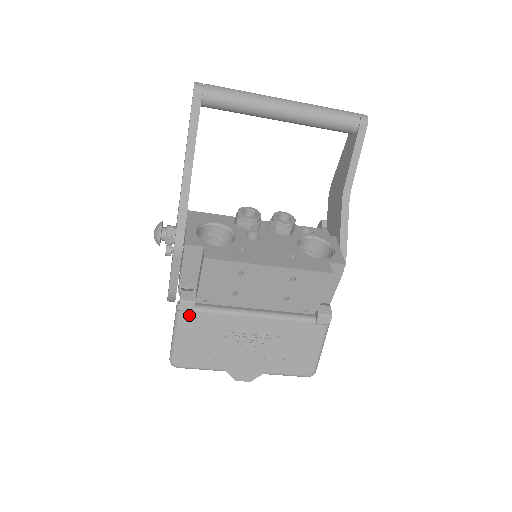
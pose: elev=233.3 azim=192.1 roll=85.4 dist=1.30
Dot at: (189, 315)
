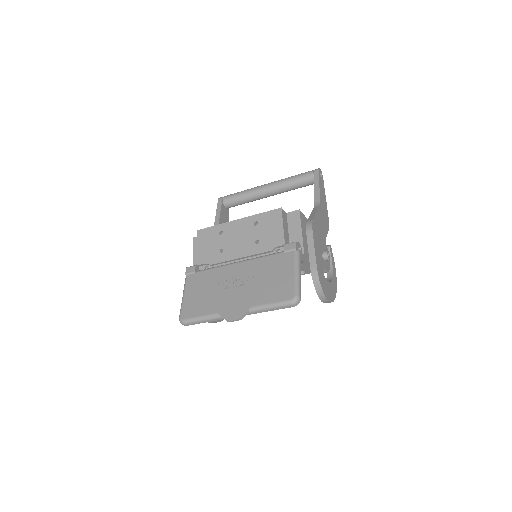
Dot at: (192, 277)
